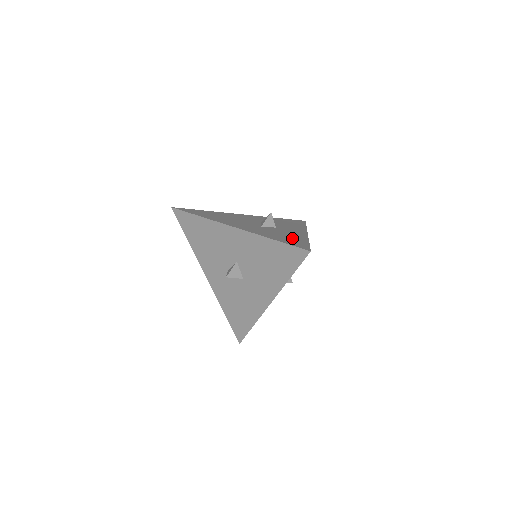
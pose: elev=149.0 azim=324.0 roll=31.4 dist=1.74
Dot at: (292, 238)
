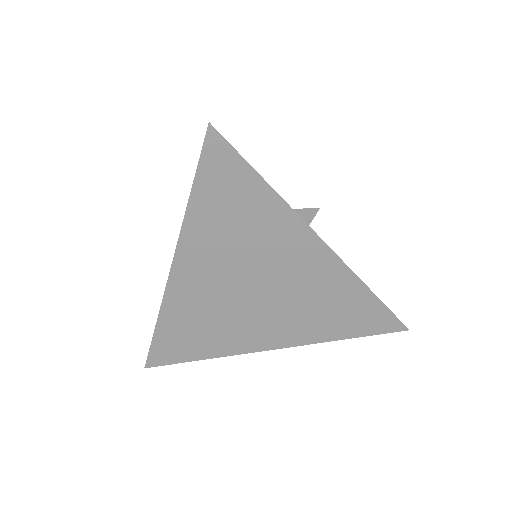
Dot at: occluded
